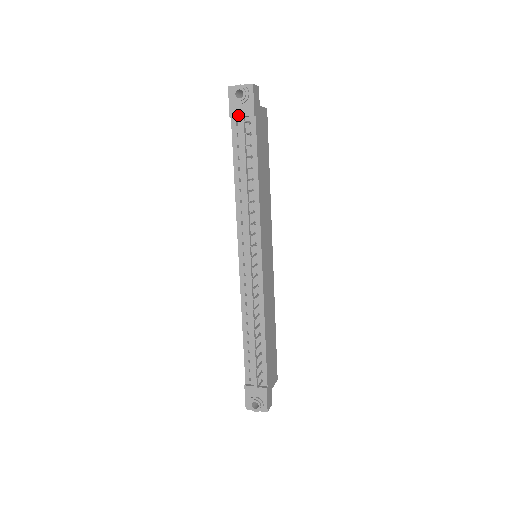
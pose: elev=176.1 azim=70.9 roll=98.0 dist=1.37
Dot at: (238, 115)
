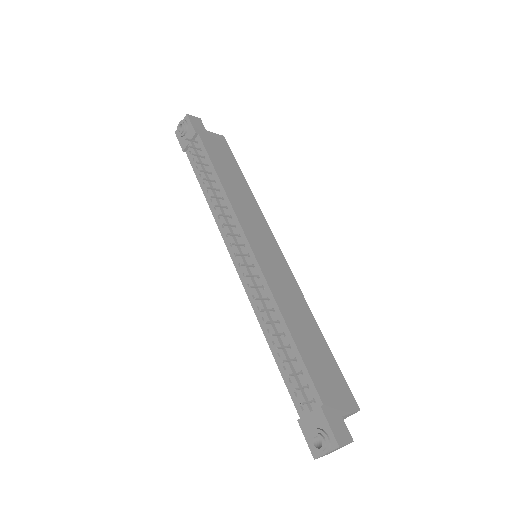
Dot at: (187, 144)
